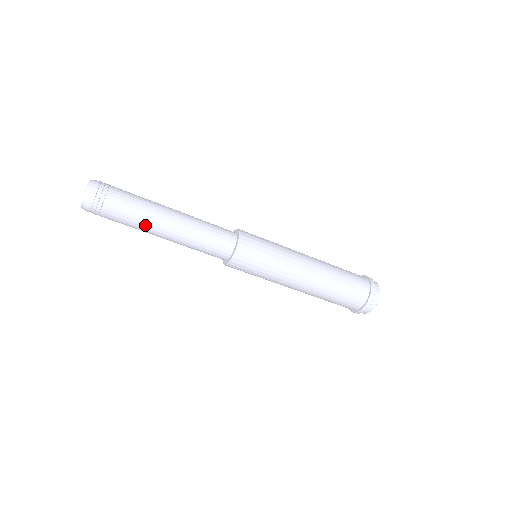
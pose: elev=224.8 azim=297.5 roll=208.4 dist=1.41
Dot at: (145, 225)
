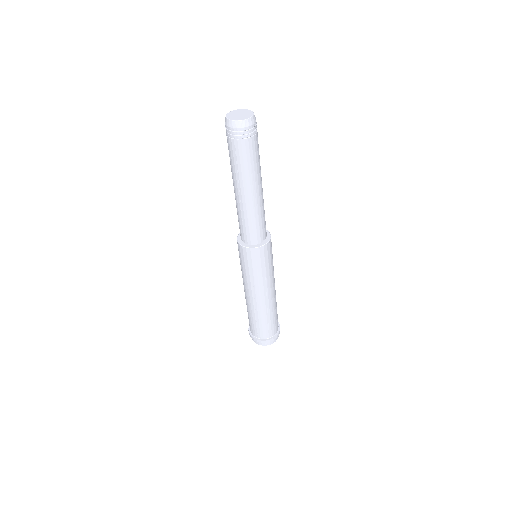
Dot at: (238, 176)
